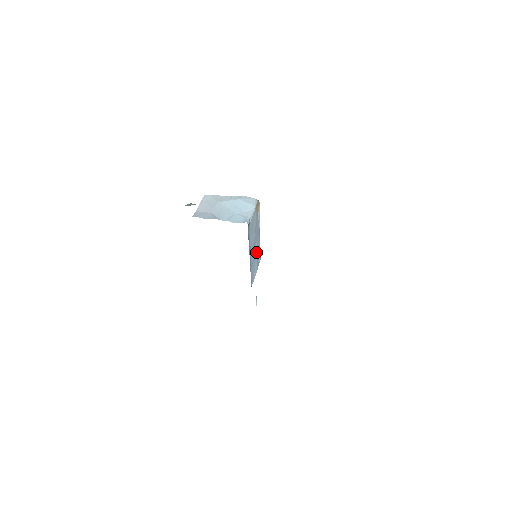
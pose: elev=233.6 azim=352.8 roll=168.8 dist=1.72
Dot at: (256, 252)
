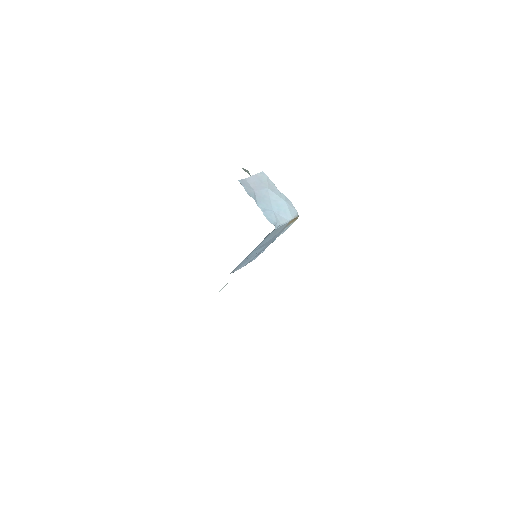
Dot at: (258, 252)
